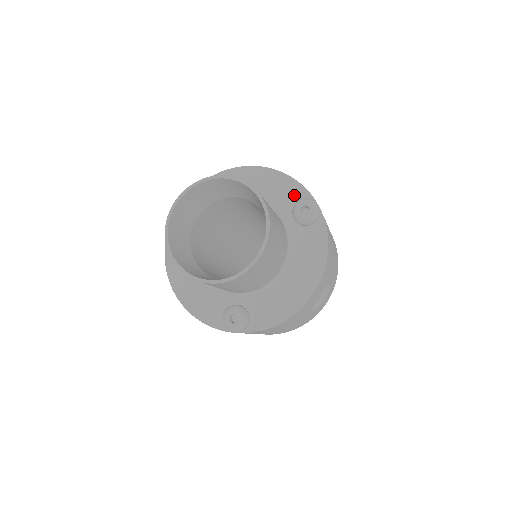
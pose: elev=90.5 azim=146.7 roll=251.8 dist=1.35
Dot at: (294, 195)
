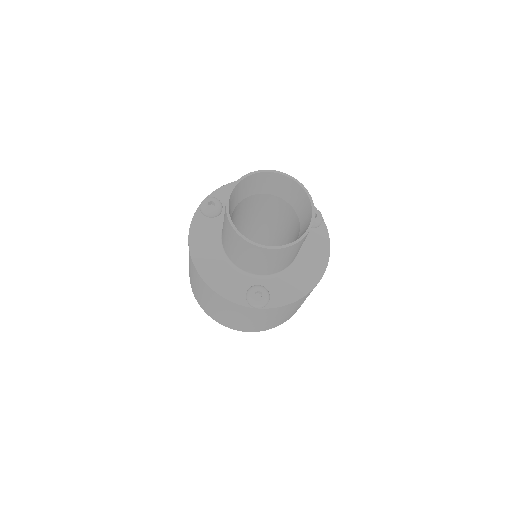
Dot at: occluded
